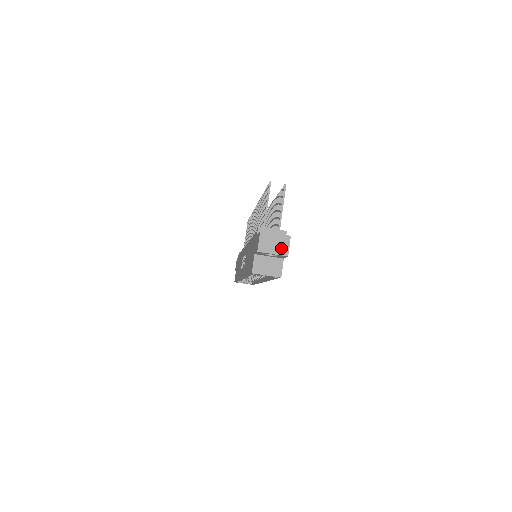
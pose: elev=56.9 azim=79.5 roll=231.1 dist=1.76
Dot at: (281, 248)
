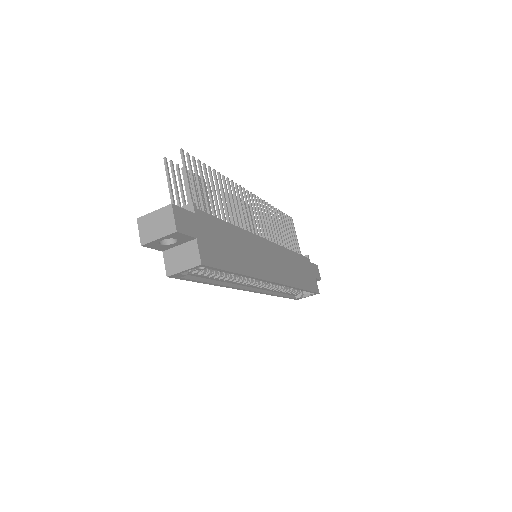
Dot at: (165, 226)
